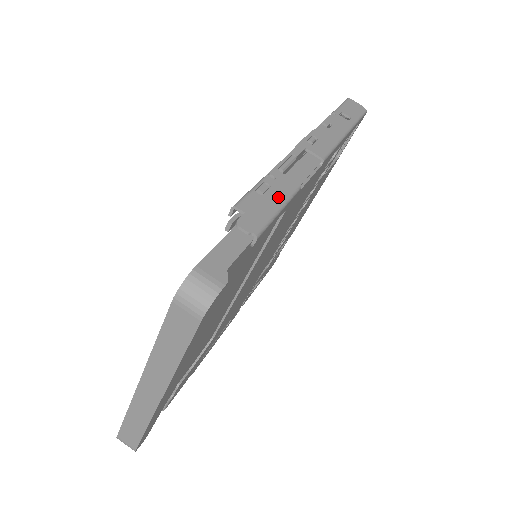
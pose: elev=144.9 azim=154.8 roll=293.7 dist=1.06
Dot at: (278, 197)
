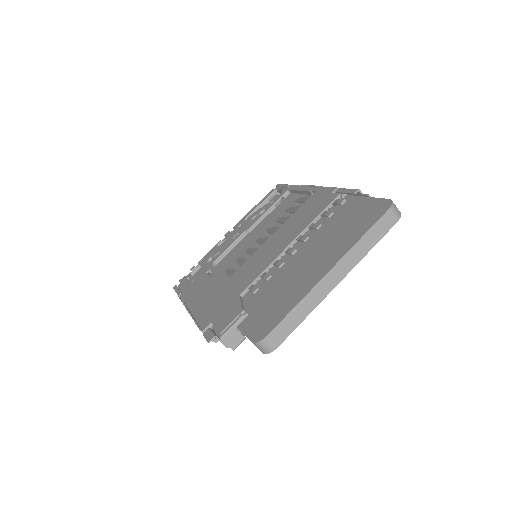
Dot at: occluded
